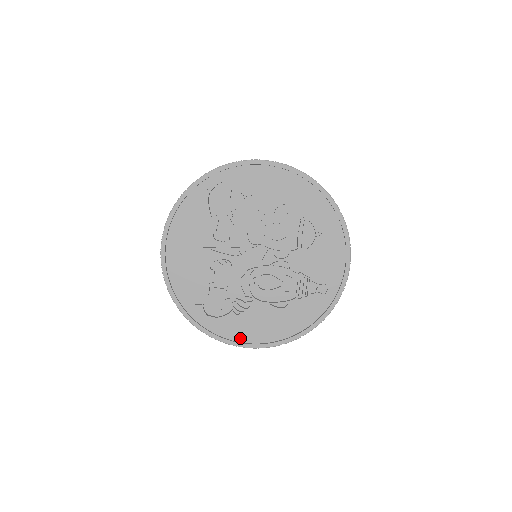
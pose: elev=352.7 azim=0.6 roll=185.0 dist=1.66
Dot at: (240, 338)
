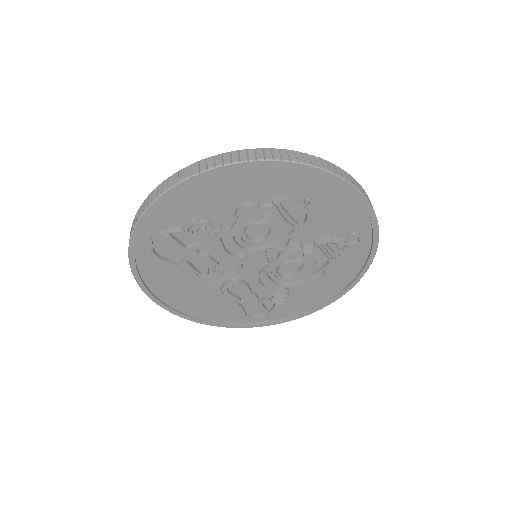
Dot at: (301, 310)
